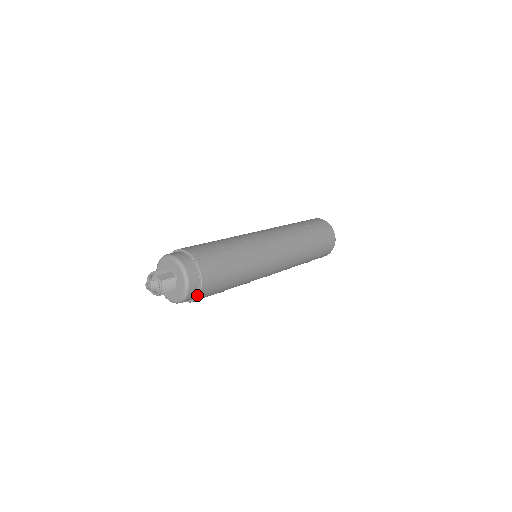
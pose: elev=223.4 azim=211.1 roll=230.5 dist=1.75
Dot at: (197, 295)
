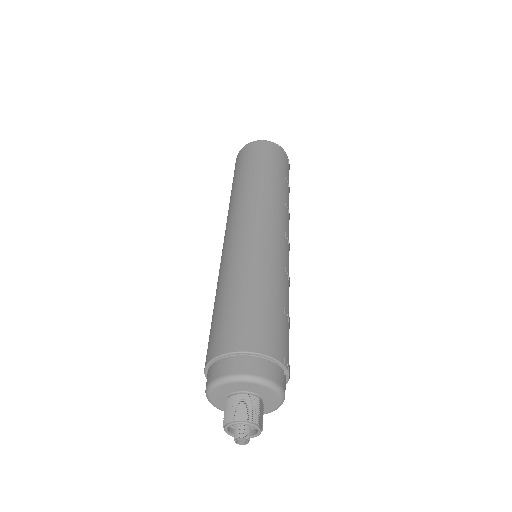
Dot at: occluded
